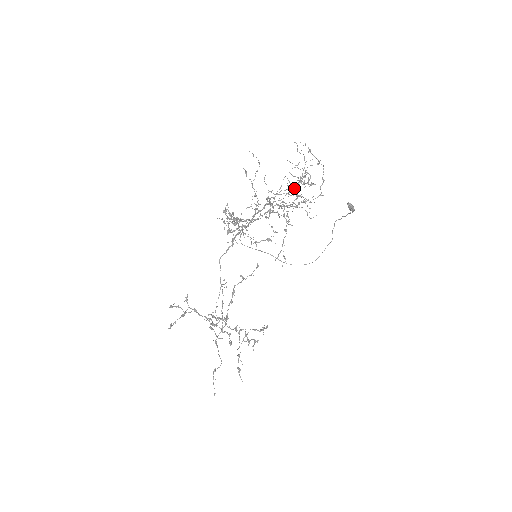
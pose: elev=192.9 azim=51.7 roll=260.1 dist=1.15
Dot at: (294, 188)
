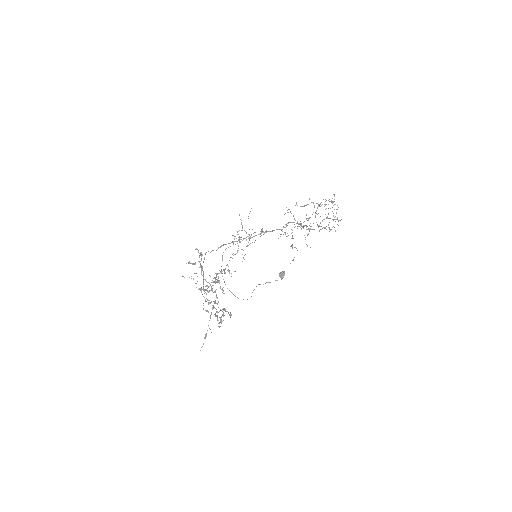
Dot at: (301, 228)
